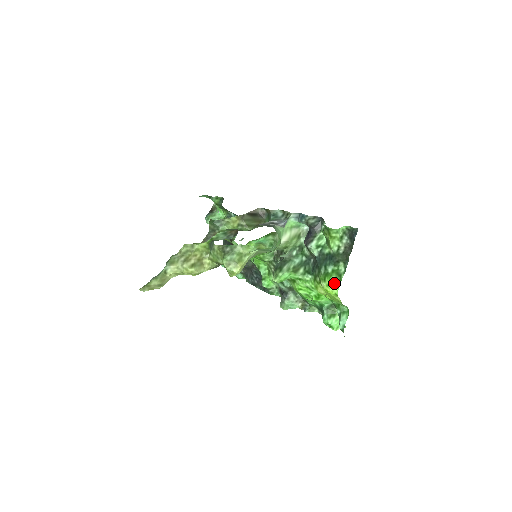
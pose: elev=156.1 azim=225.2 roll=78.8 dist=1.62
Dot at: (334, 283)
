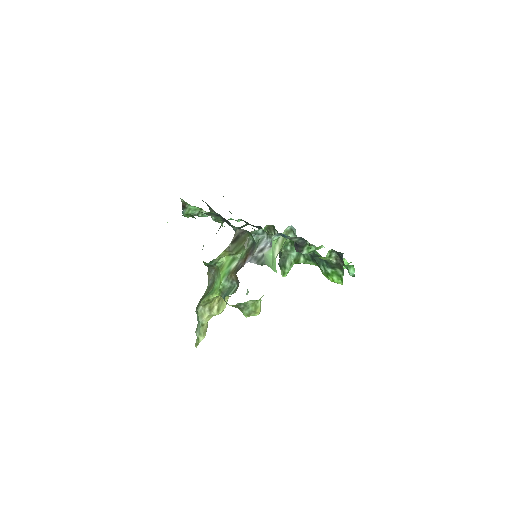
Dot at: (337, 281)
